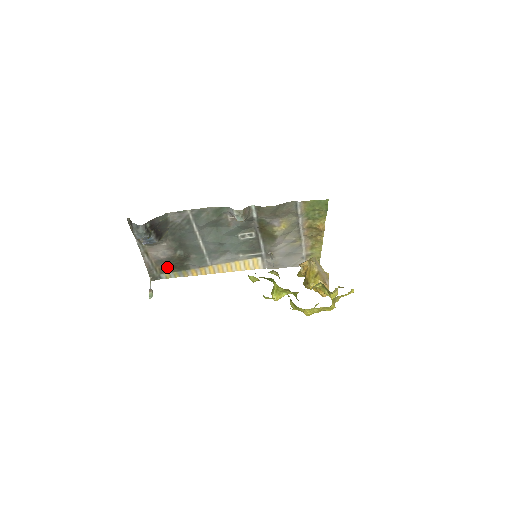
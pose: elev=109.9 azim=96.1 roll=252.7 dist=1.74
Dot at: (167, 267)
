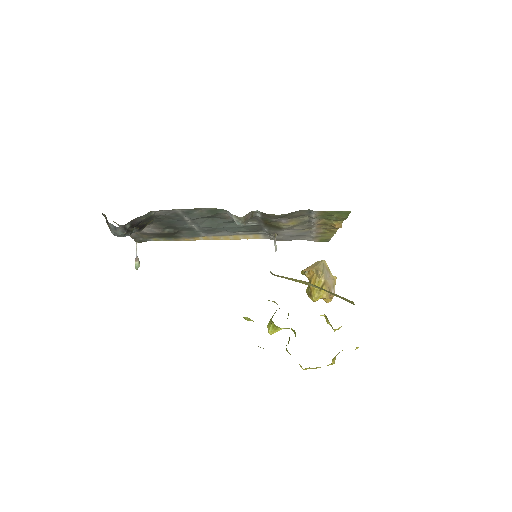
Dot at: (155, 235)
